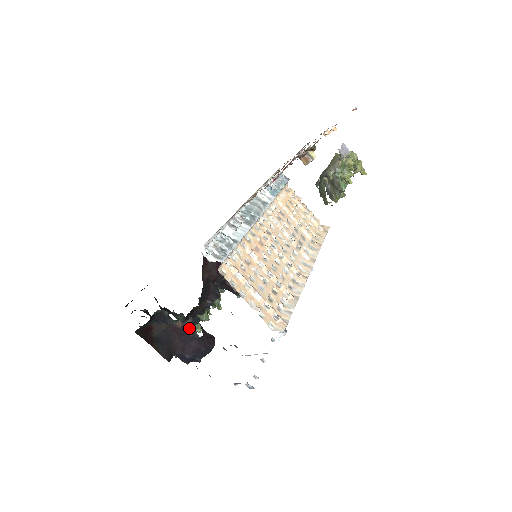
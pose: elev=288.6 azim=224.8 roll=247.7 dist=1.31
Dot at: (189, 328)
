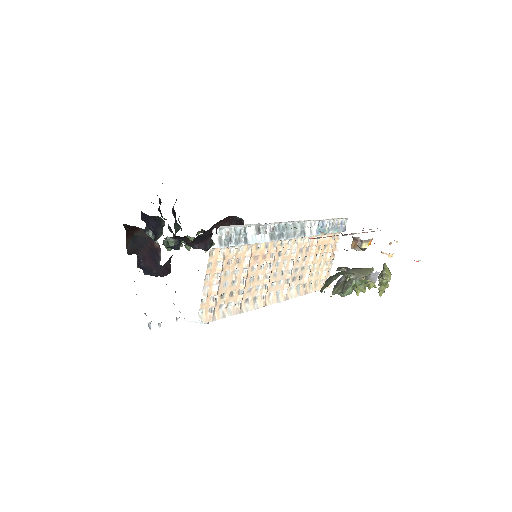
Dot at: (160, 253)
